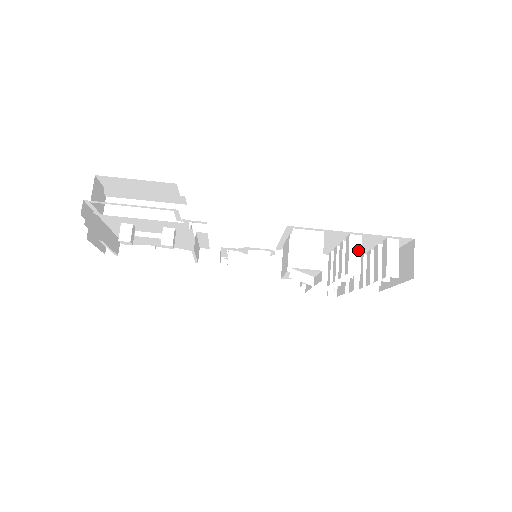
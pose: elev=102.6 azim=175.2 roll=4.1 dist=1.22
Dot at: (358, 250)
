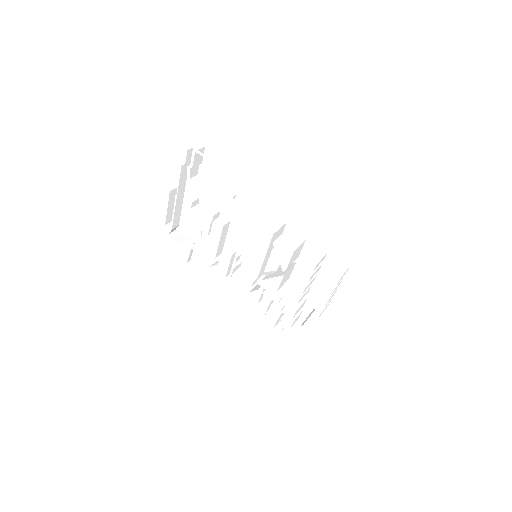
Dot at: (322, 256)
